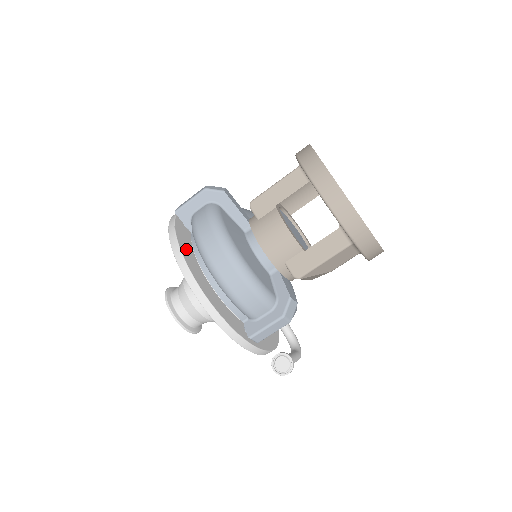
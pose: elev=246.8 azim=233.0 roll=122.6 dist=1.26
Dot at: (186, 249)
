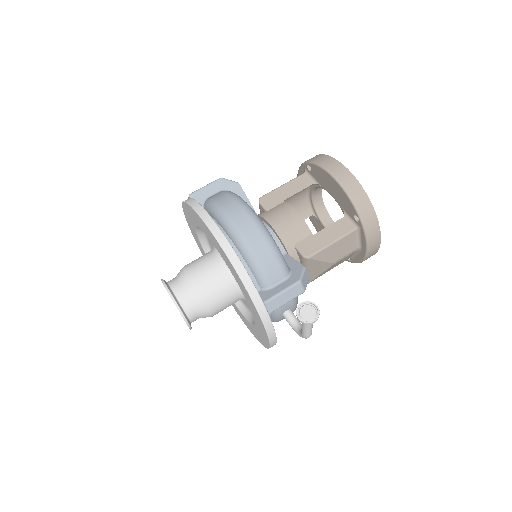
Dot at: occluded
